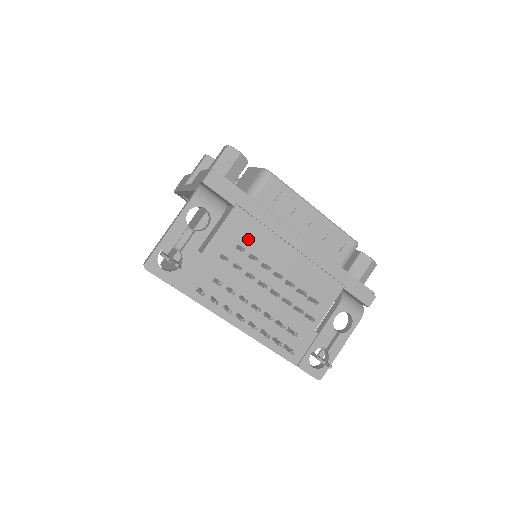
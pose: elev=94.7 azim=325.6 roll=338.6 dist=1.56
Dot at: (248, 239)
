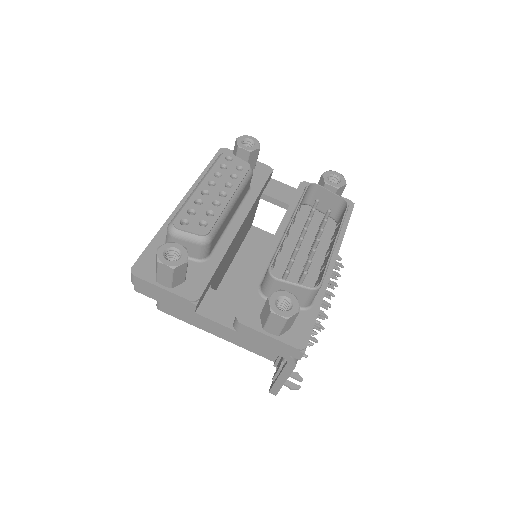
Dot at: occluded
